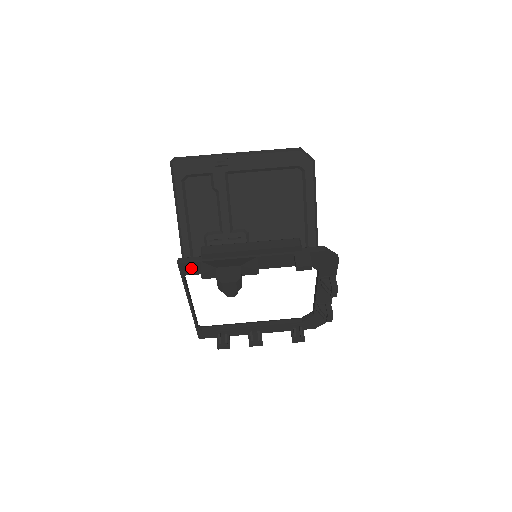
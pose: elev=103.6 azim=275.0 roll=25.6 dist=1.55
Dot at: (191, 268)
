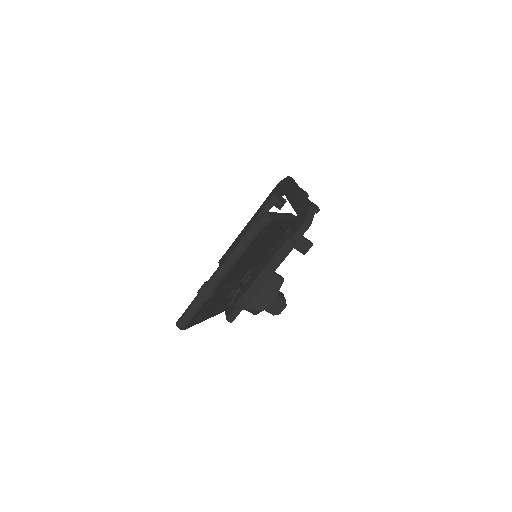
Dot at: occluded
